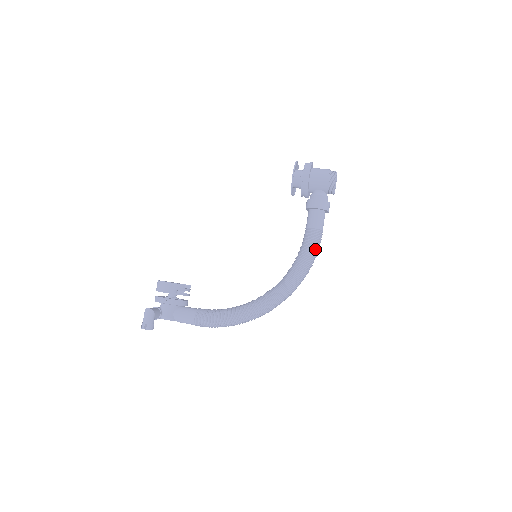
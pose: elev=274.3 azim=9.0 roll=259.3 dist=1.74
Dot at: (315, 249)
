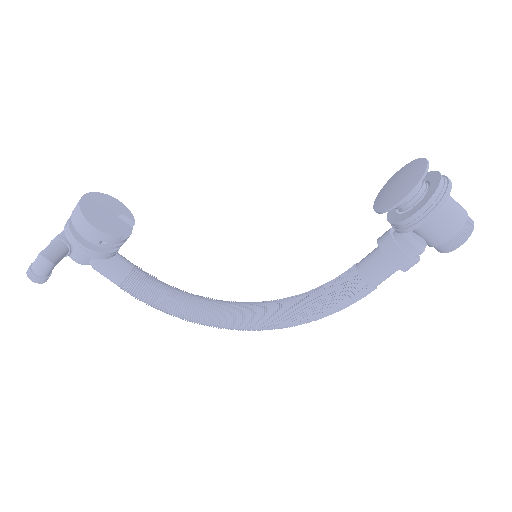
Dot at: (347, 305)
